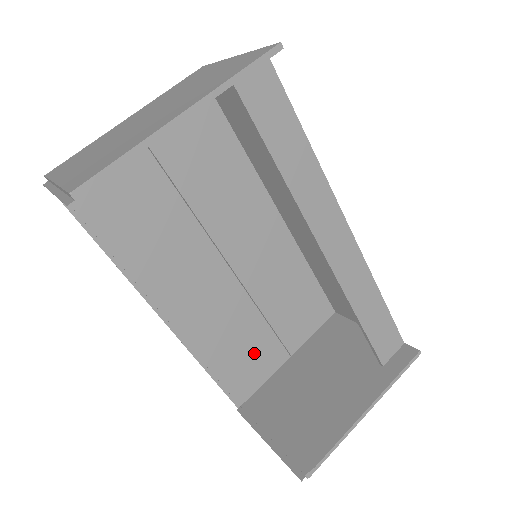
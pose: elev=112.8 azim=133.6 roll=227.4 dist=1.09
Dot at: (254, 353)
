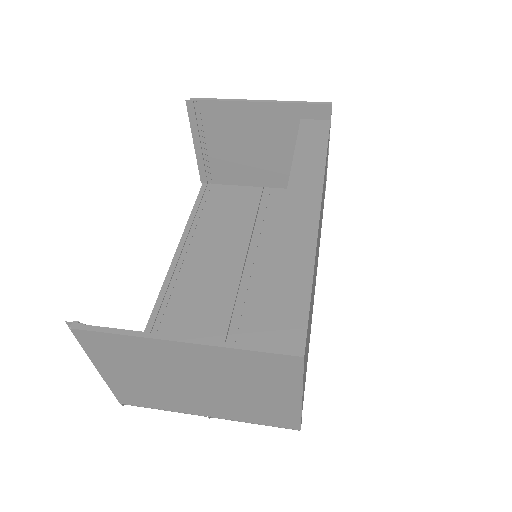
Dot at: occluded
